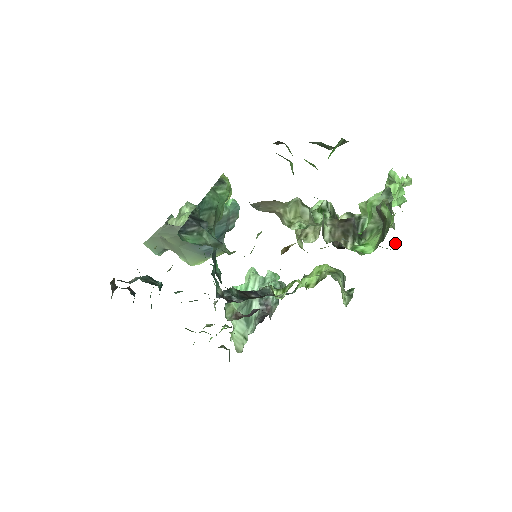
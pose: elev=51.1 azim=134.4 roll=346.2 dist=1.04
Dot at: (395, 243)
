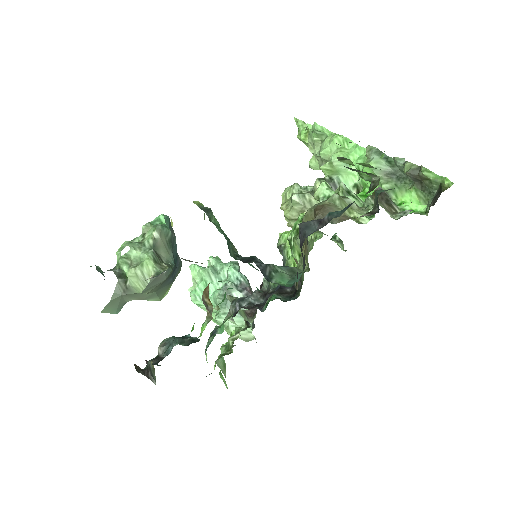
Dot at: occluded
